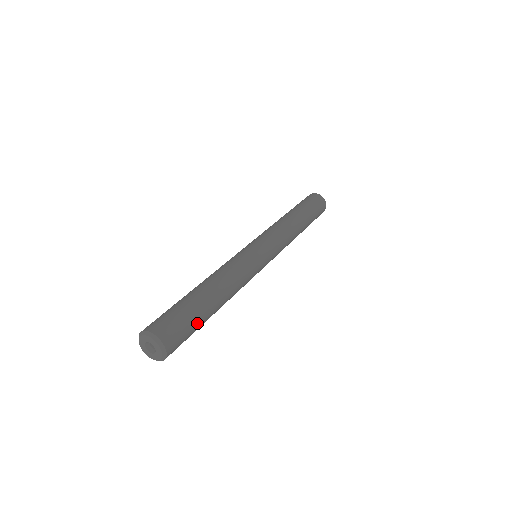
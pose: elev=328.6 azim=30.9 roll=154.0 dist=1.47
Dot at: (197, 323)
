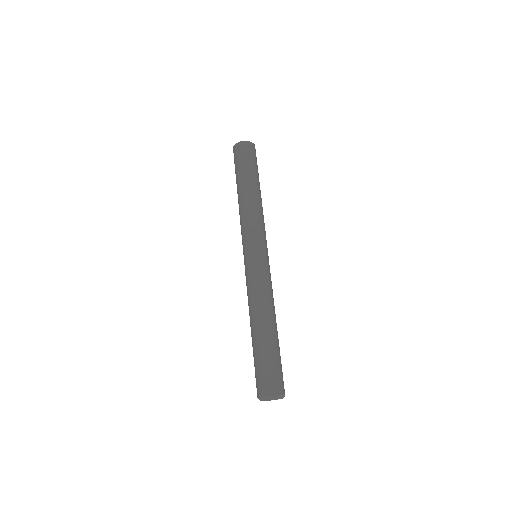
Dot at: occluded
